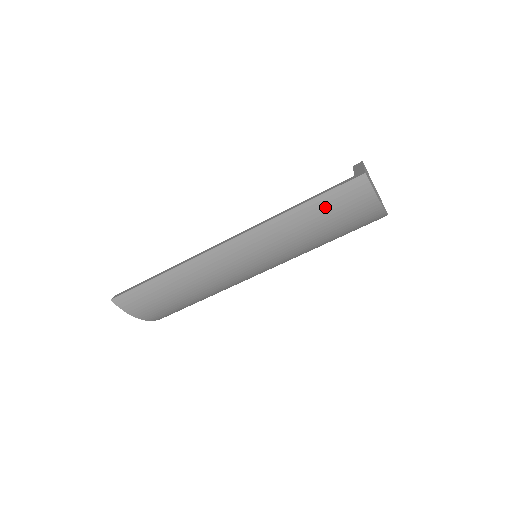
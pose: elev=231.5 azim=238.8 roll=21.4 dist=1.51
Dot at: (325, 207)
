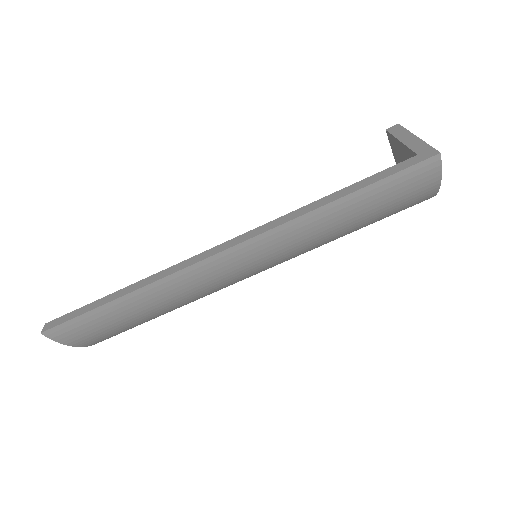
Dot at: (374, 198)
